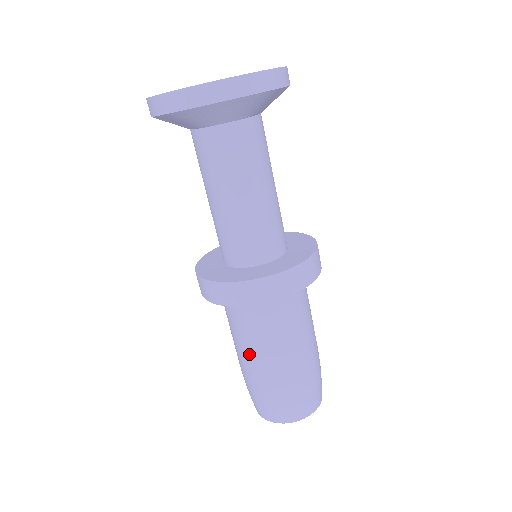
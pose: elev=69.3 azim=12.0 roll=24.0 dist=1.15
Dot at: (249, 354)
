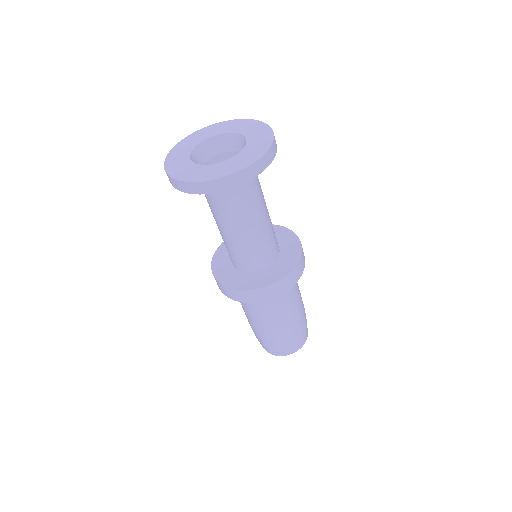
Dot at: (259, 322)
